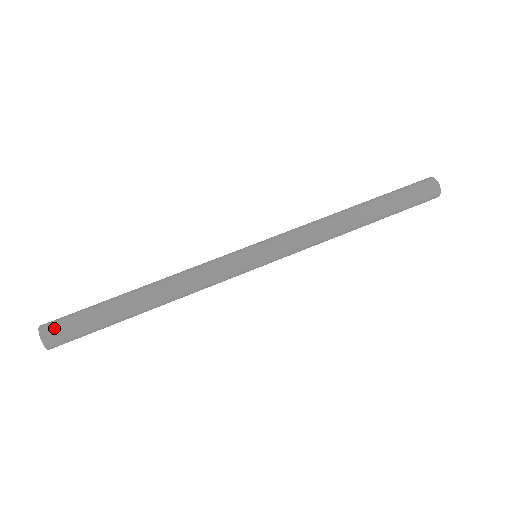
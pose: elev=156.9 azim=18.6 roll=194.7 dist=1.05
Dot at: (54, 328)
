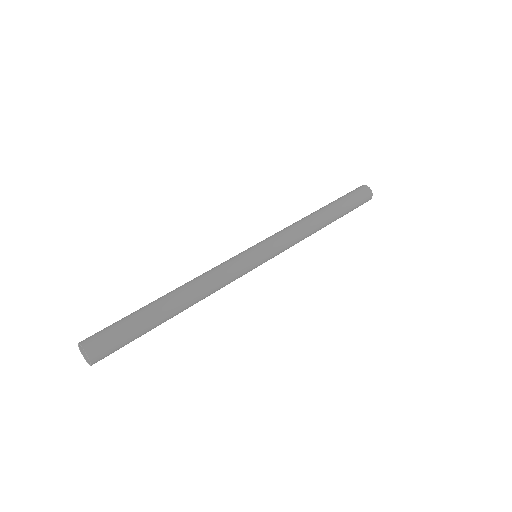
Dot at: (97, 341)
